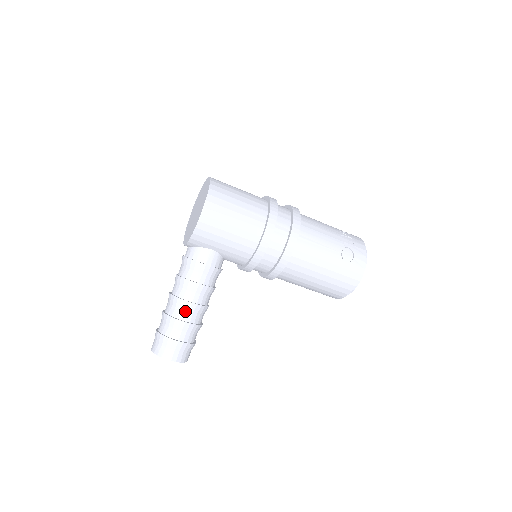
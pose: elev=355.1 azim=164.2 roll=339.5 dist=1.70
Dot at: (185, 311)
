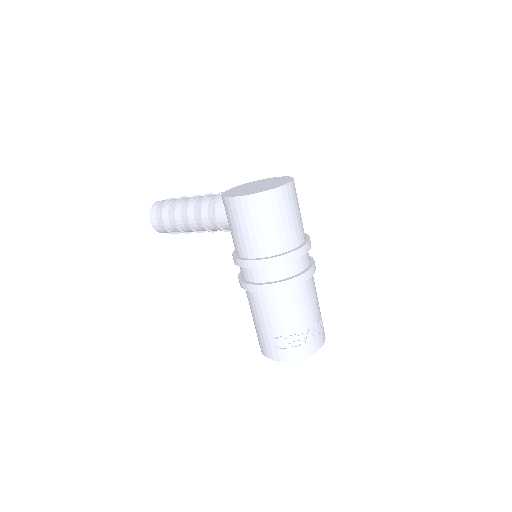
Dot at: (181, 217)
